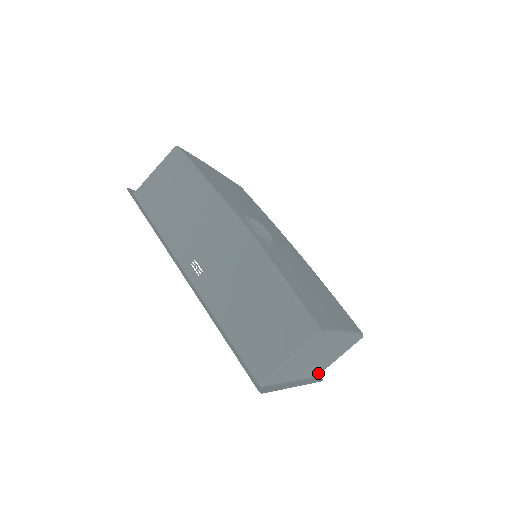
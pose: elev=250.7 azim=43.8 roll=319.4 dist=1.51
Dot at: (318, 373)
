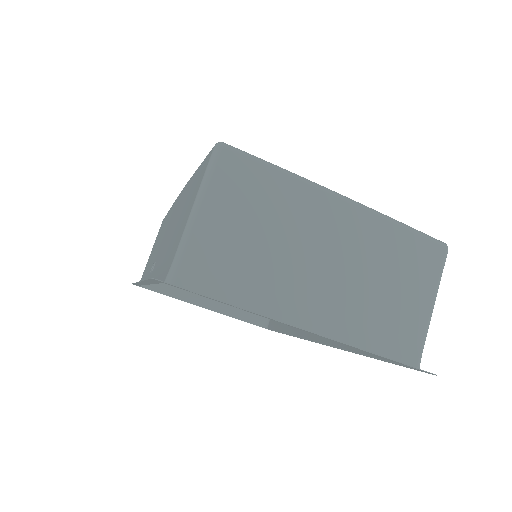
Dot at: (405, 352)
